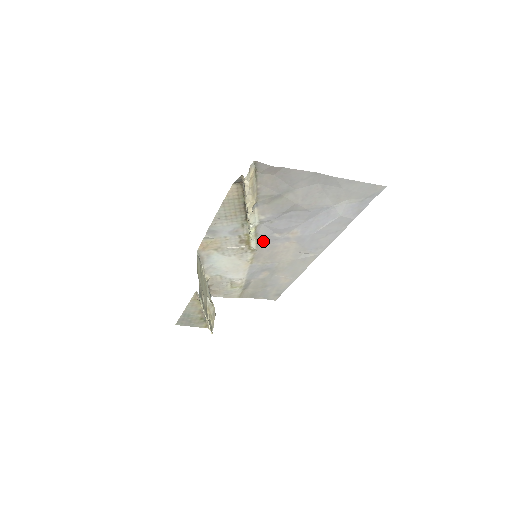
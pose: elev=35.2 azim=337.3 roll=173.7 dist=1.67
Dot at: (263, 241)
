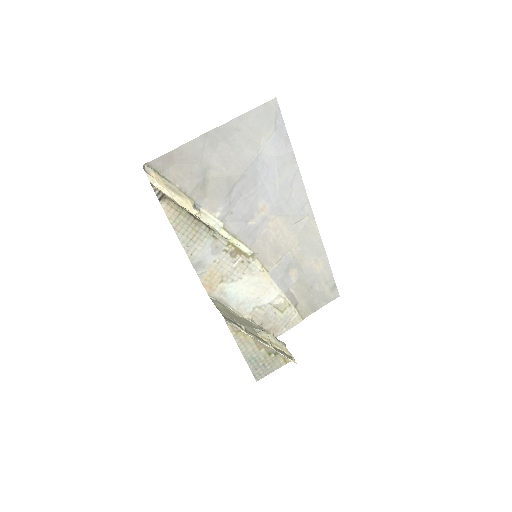
Dot at: (249, 239)
